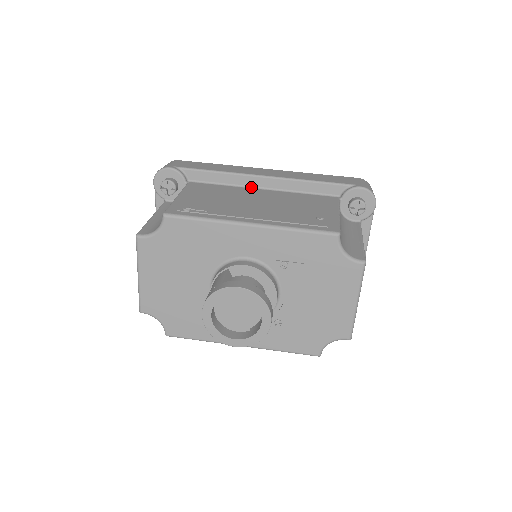
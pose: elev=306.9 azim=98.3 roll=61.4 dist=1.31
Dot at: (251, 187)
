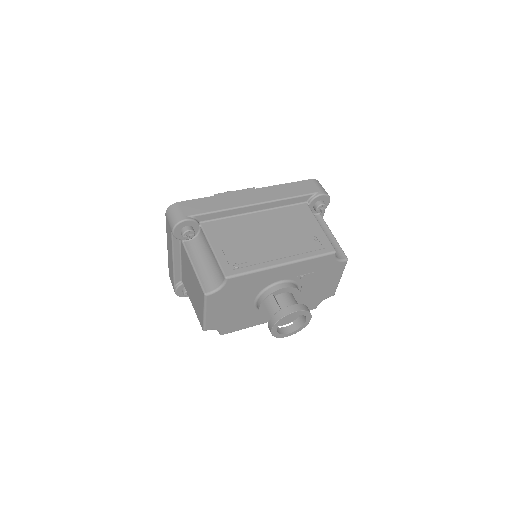
Dot at: (247, 213)
